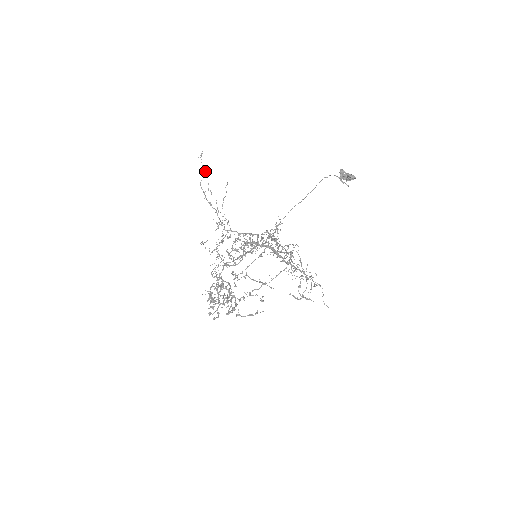
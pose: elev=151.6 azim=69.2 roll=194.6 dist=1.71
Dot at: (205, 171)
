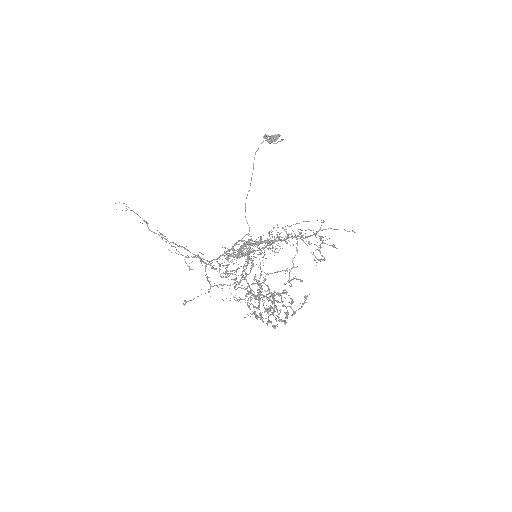
Dot at: occluded
